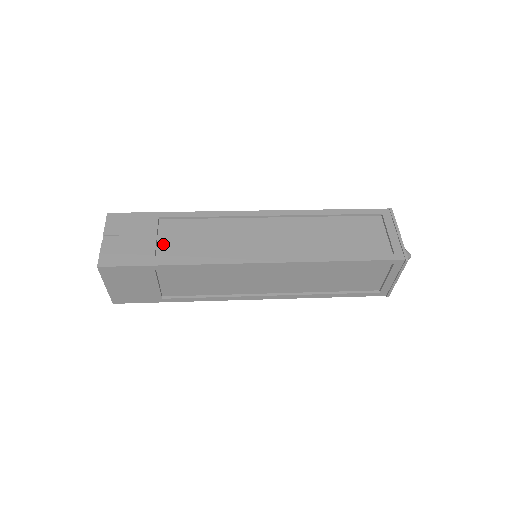
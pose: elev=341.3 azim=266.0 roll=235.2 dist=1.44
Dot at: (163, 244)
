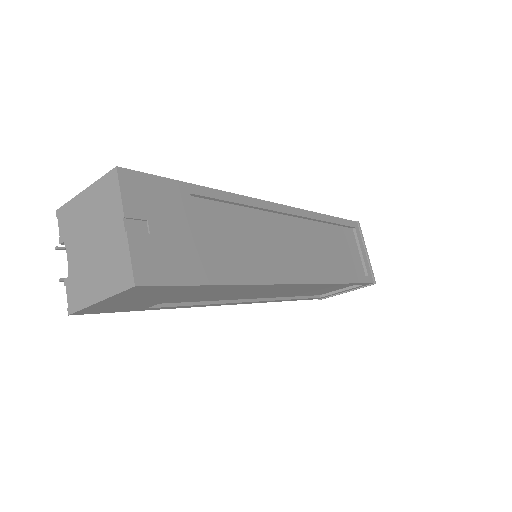
Dot at: (204, 244)
